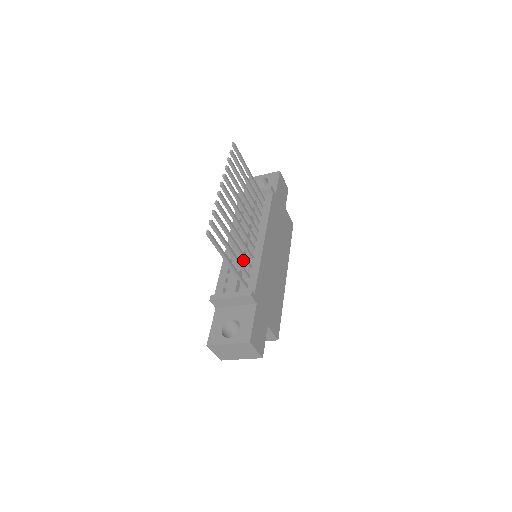
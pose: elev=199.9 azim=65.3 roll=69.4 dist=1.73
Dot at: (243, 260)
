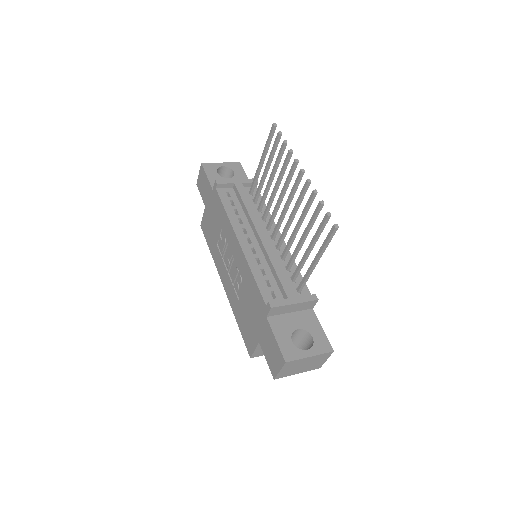
Dot at: (292, 260)
